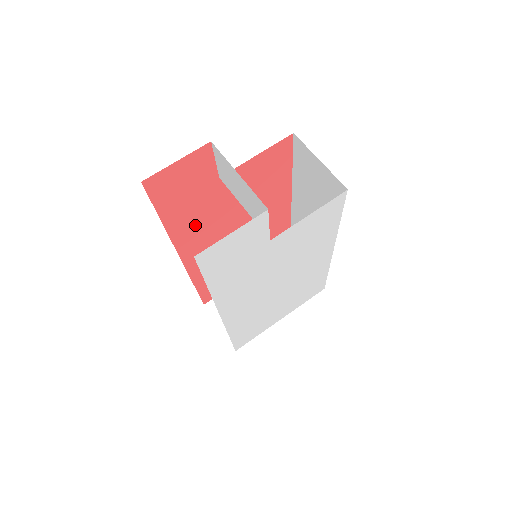
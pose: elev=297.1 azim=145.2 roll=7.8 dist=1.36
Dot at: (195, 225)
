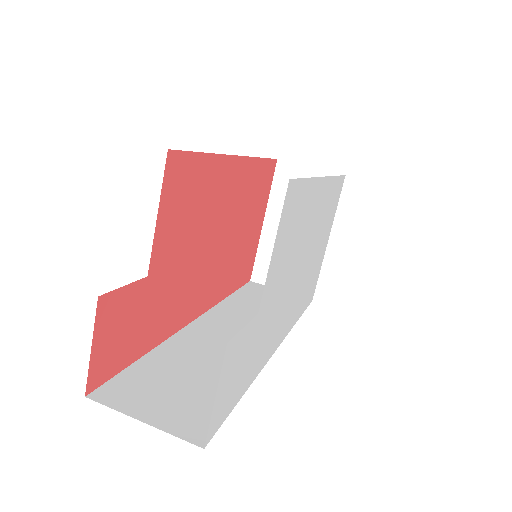
Dot at: (175, 305)
